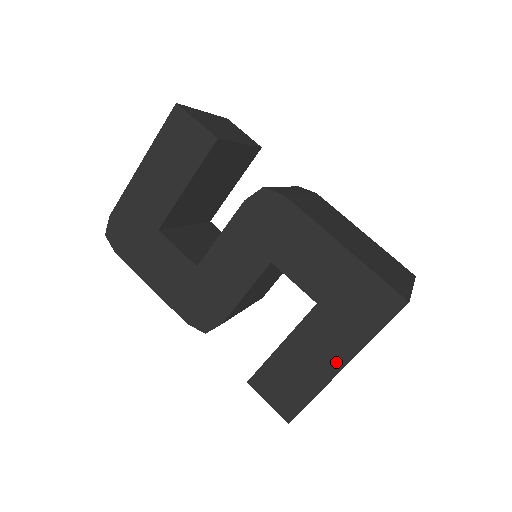
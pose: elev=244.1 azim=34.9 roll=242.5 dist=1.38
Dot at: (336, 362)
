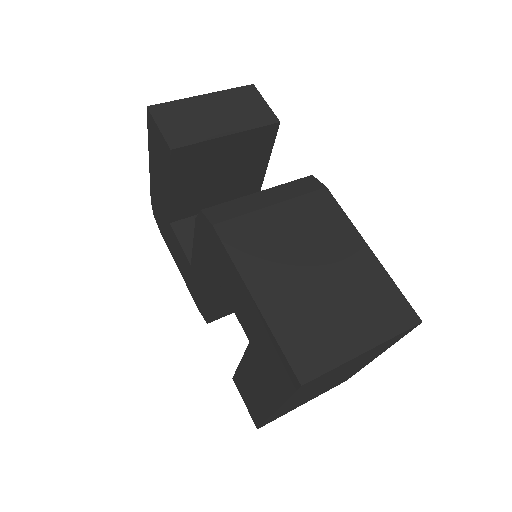
Dot at: (270, 403)
